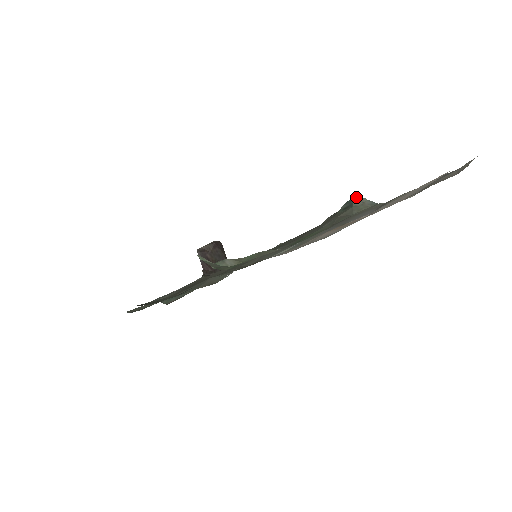
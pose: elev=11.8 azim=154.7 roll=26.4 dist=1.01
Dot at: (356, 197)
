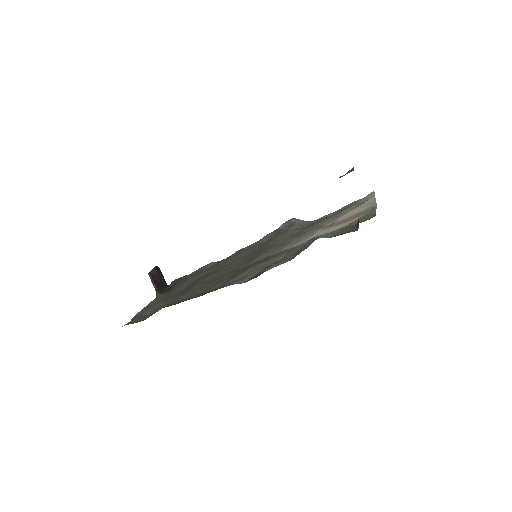
Dot at: (293, 219)
